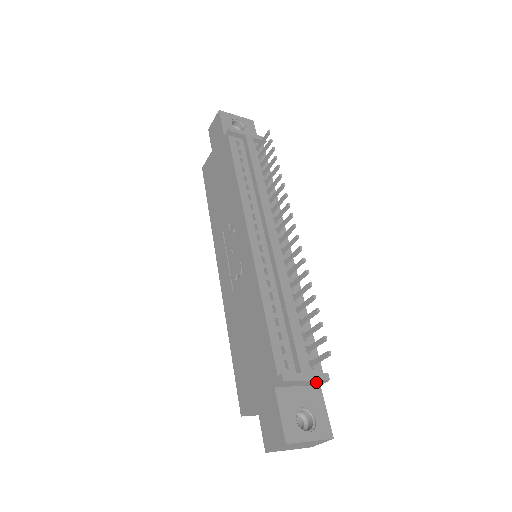
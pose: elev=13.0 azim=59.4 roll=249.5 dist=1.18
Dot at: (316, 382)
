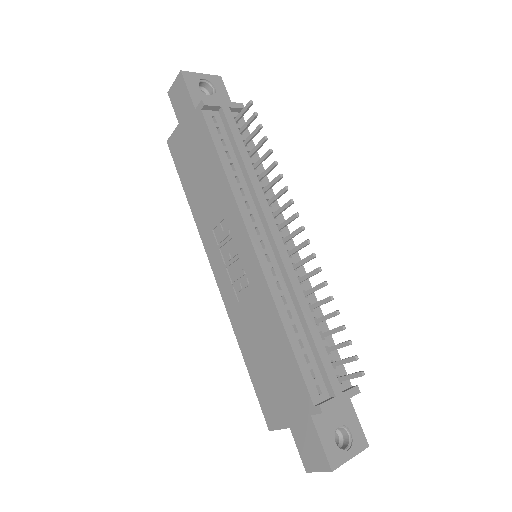
Dot at: (347, 398)
